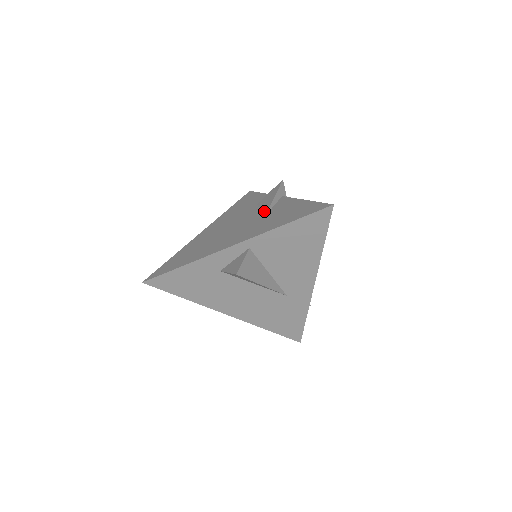
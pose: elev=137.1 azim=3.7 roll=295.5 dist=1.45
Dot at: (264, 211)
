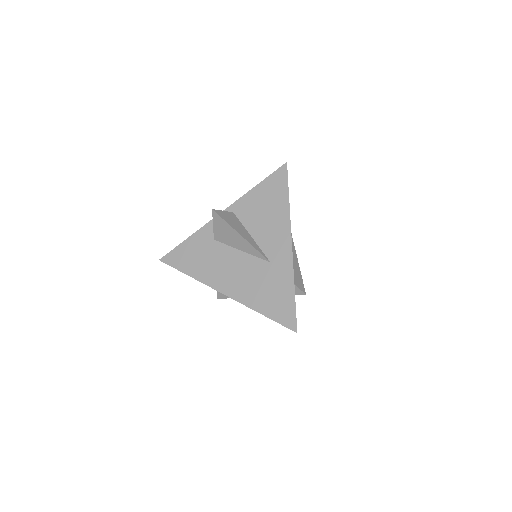
Dot at: occluded
